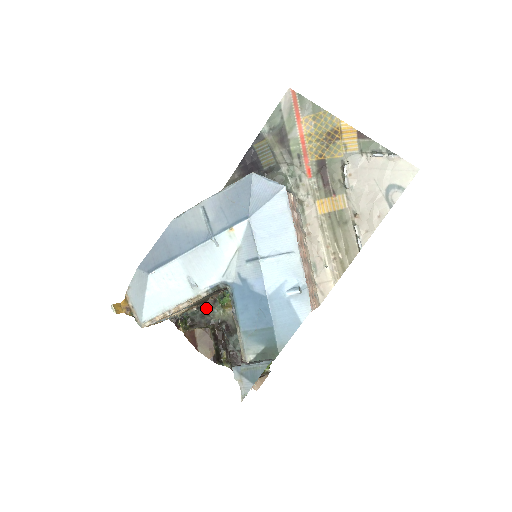
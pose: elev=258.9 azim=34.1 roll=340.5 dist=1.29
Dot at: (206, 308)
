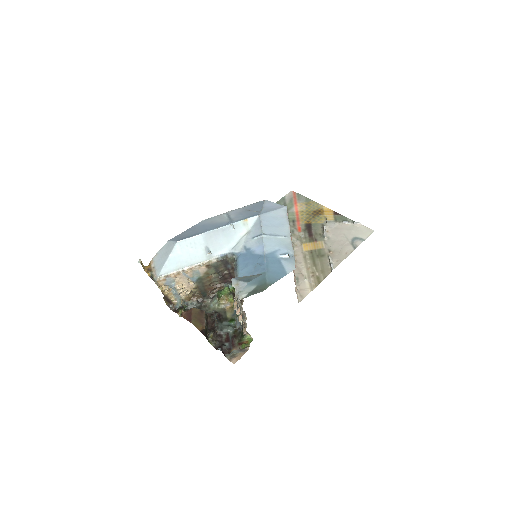
Dot at: (205, 301)
